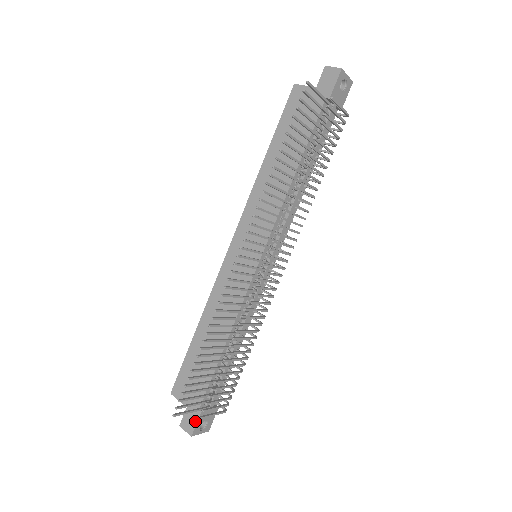
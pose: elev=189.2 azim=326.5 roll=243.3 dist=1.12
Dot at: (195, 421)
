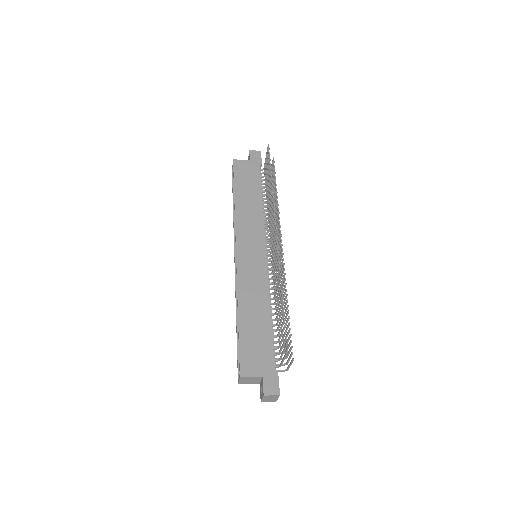
Dot at: (277, 381)
